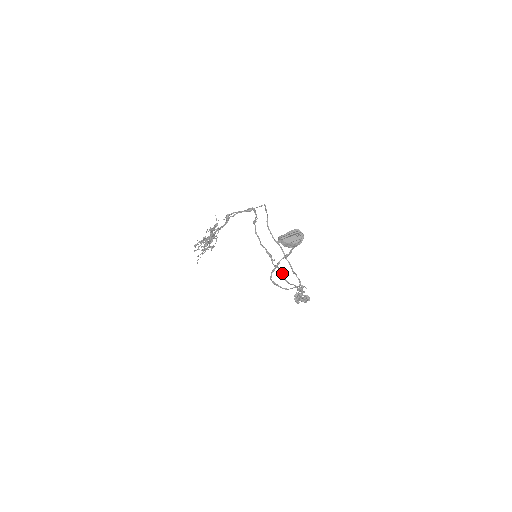
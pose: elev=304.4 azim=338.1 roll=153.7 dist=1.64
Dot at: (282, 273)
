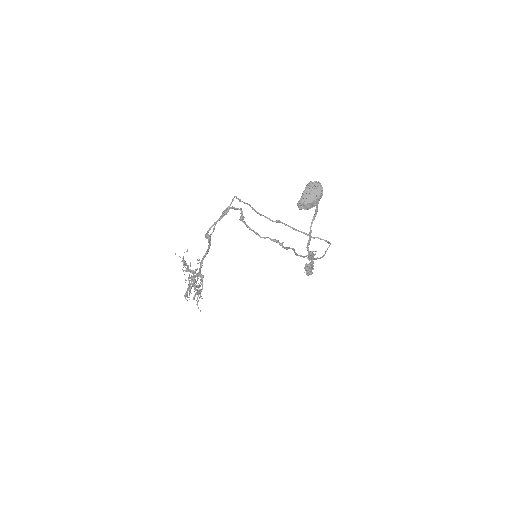
Dot at: (294, 251)
